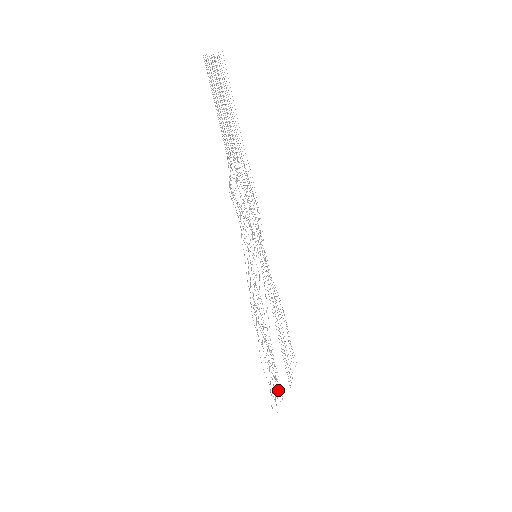
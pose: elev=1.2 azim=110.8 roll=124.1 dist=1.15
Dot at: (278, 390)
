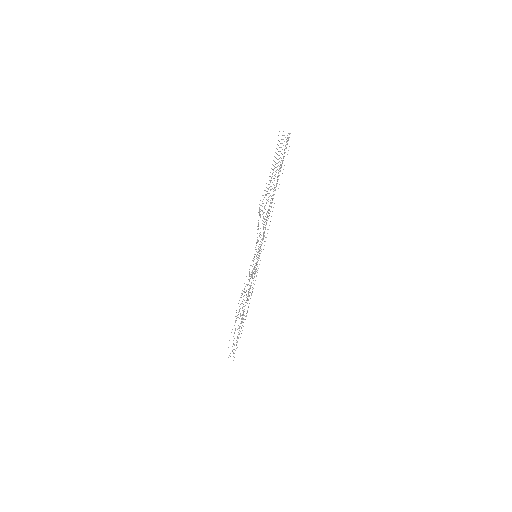
Dot at: occluded
